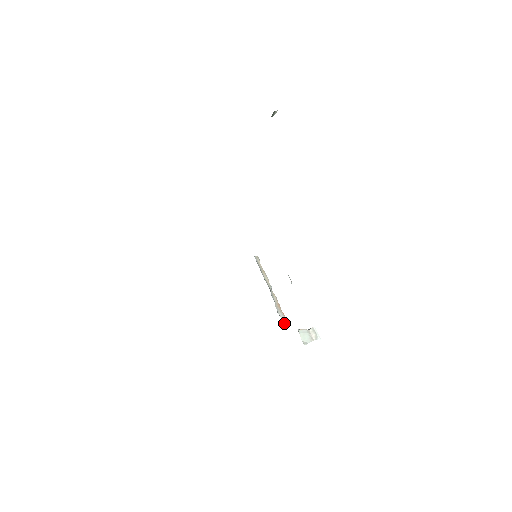
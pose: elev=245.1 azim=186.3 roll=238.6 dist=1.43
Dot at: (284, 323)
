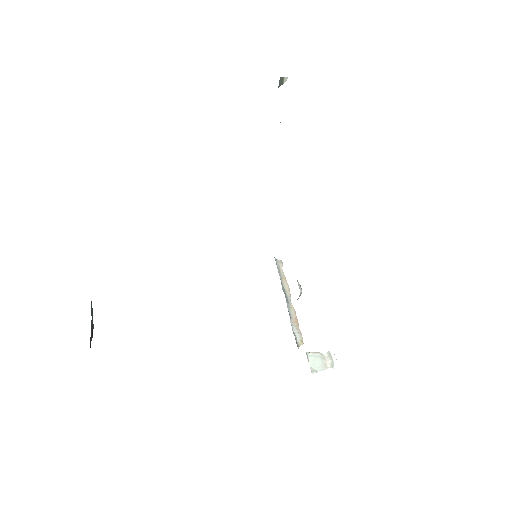
Dot at: (298, 343)
